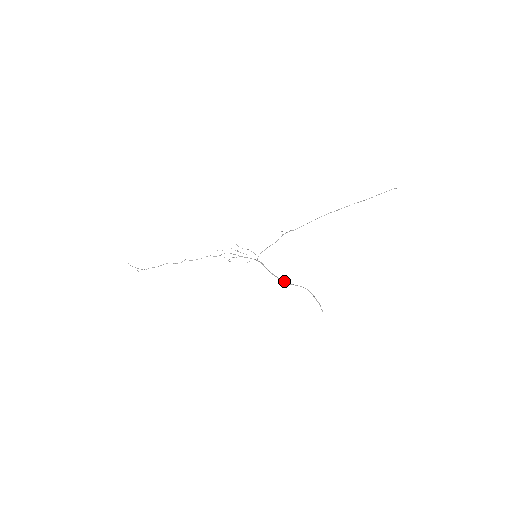
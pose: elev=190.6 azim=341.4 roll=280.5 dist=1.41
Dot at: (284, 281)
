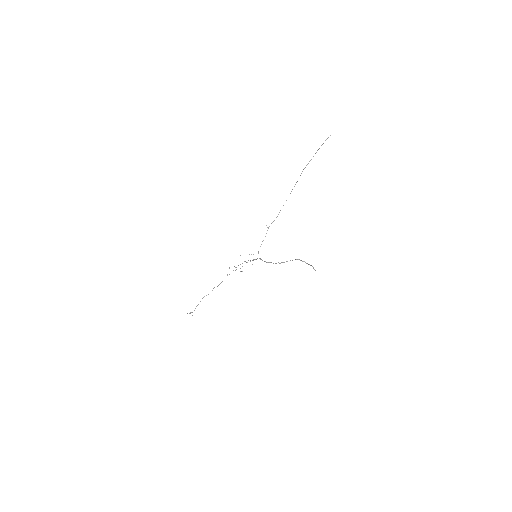
Dot at: occluded
